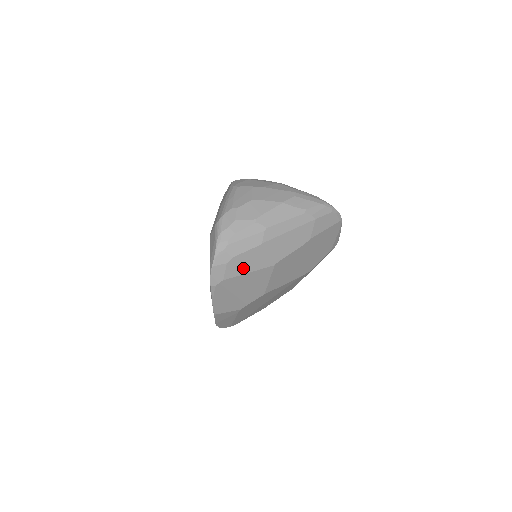
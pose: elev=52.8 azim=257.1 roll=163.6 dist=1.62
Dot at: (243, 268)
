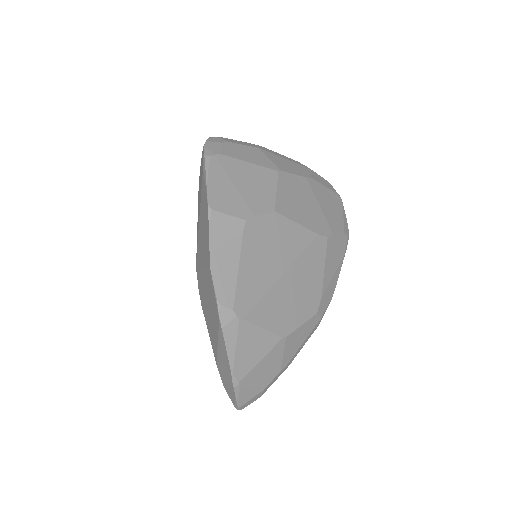
Dot at: (242, 156)
